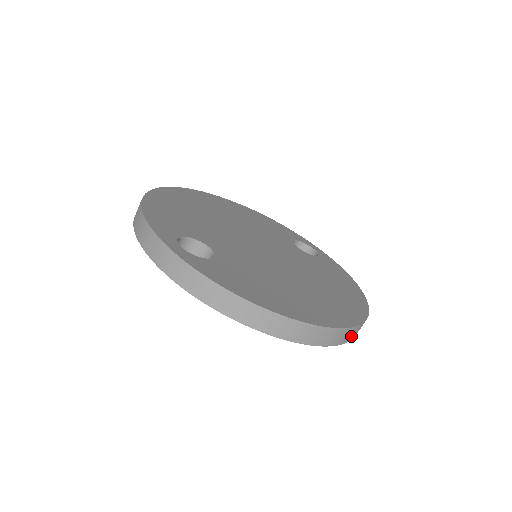
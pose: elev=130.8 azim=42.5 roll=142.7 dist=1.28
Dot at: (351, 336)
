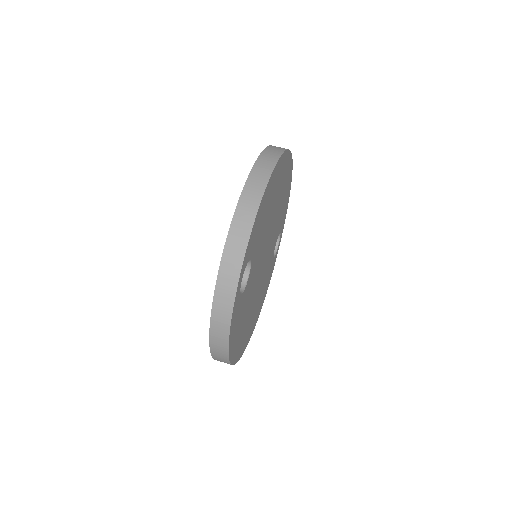
Dot at: occluded
